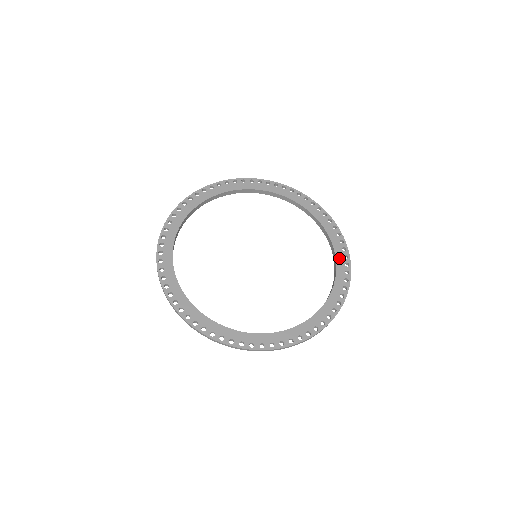
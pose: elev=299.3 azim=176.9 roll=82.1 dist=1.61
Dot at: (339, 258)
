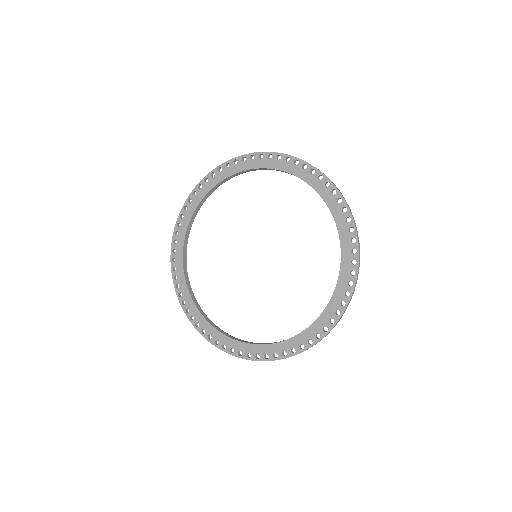
Dot at: (334, 301)
